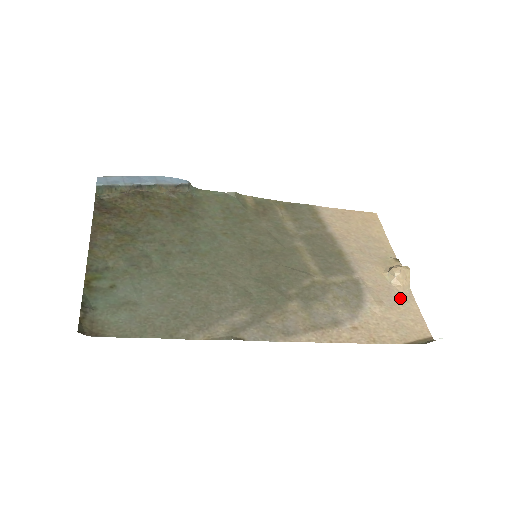
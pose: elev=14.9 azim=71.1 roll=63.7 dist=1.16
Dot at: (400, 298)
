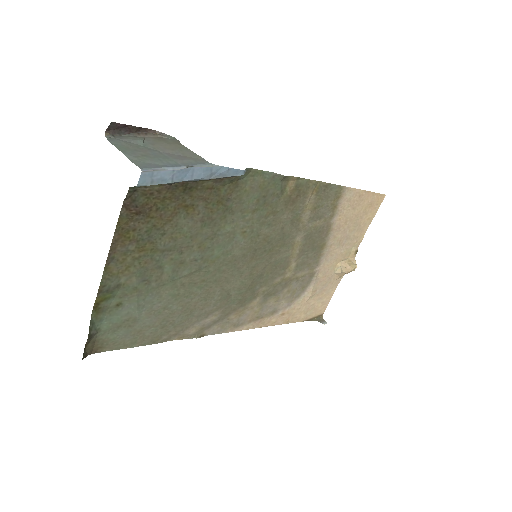
Dot at: (330, 285)
